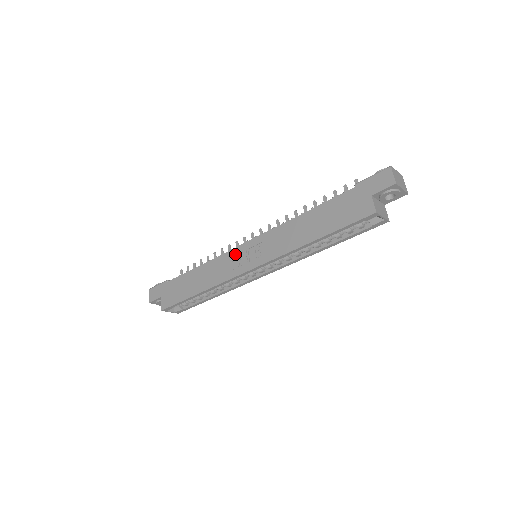
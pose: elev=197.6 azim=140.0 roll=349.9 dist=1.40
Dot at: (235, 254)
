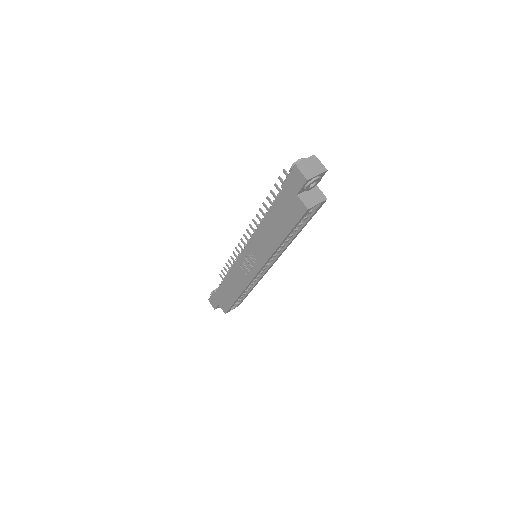
Dot at: (240, 263)
